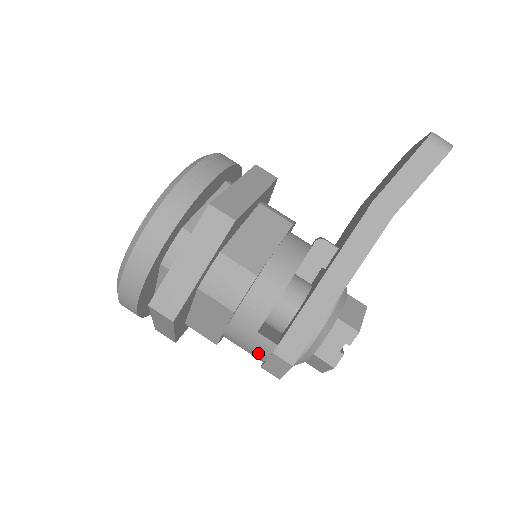
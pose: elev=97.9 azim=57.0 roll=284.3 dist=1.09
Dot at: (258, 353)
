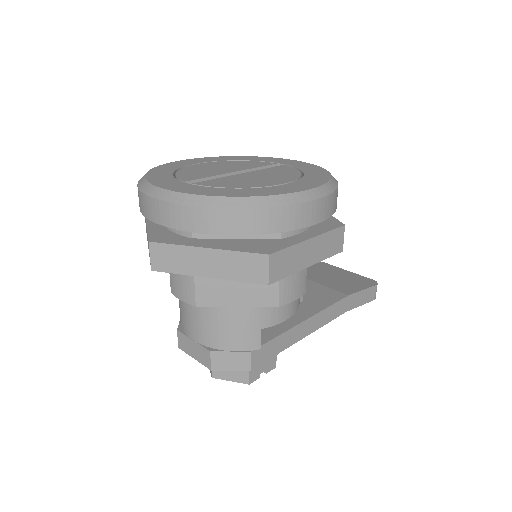
Dot at: (233, 342)
